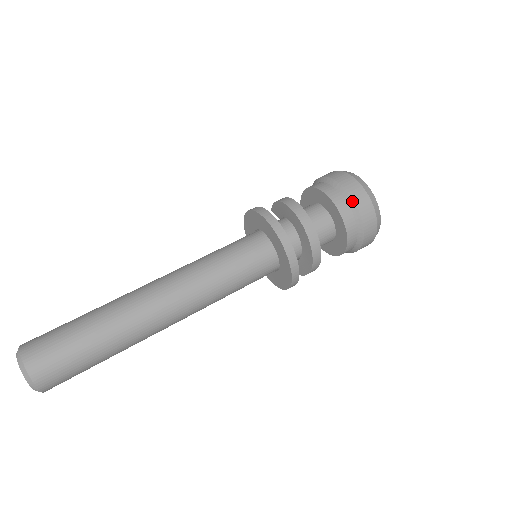
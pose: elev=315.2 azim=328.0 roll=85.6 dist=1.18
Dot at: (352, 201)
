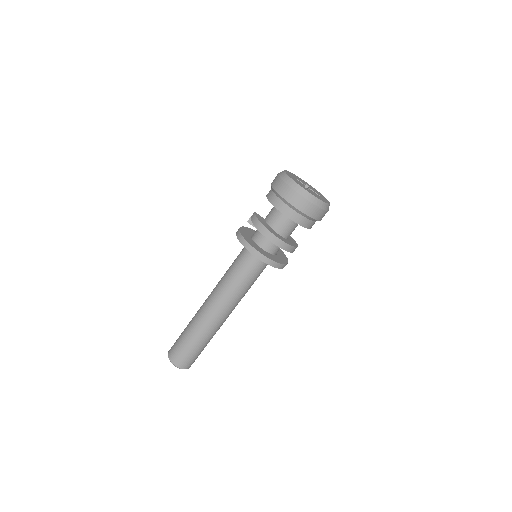
Dot at: (308, 217)
